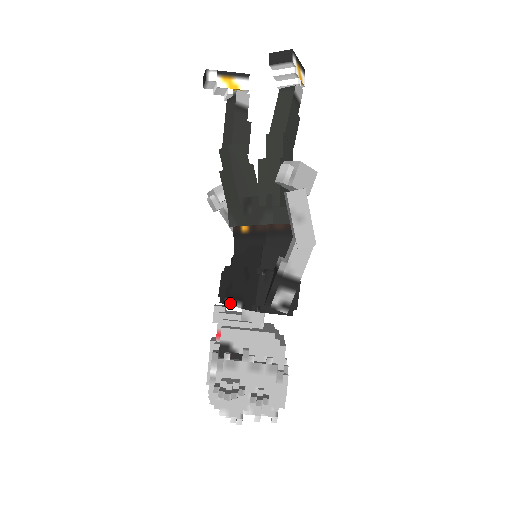
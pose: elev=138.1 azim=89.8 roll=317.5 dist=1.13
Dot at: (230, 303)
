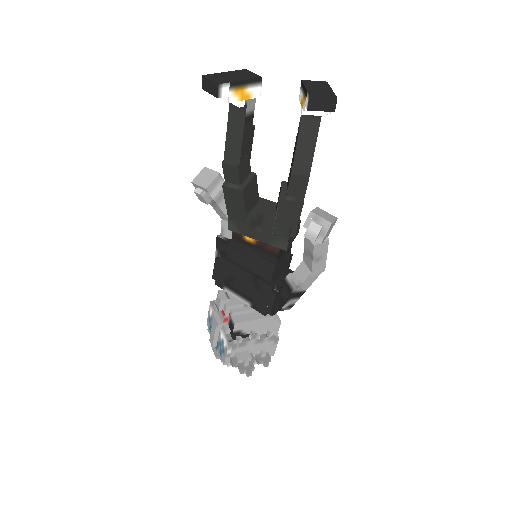
Dot at: (233, 294)
